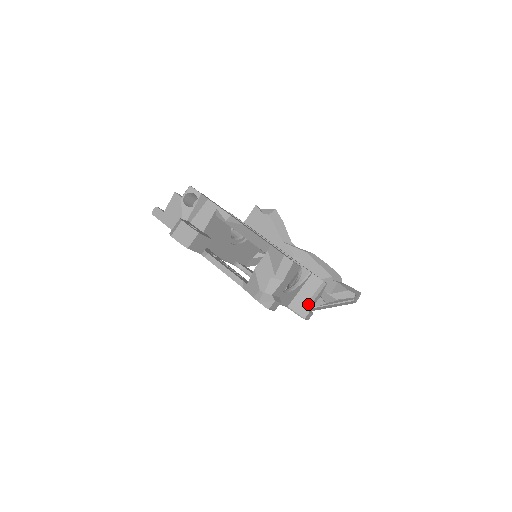
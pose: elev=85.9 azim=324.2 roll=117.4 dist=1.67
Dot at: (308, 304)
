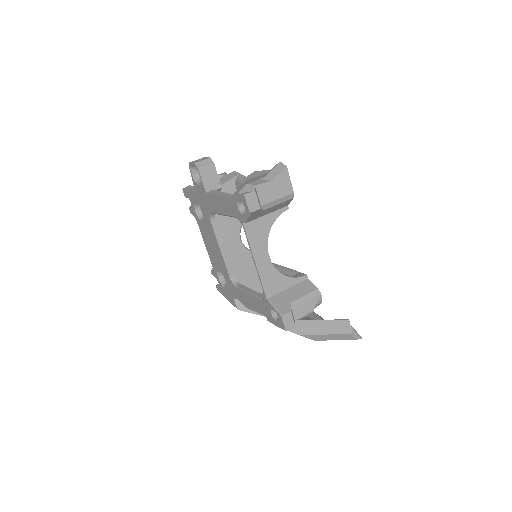
Dot at: (293, 304)
